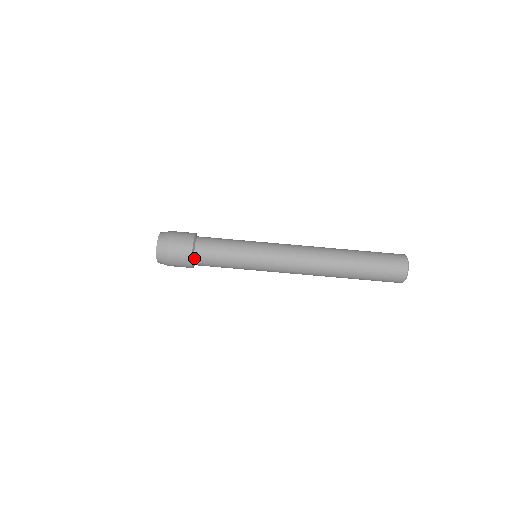
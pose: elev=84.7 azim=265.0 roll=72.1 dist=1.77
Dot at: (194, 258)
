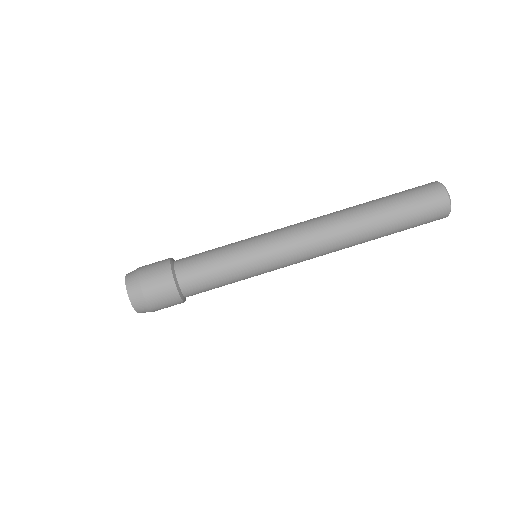
Dot at: (183, 294)
